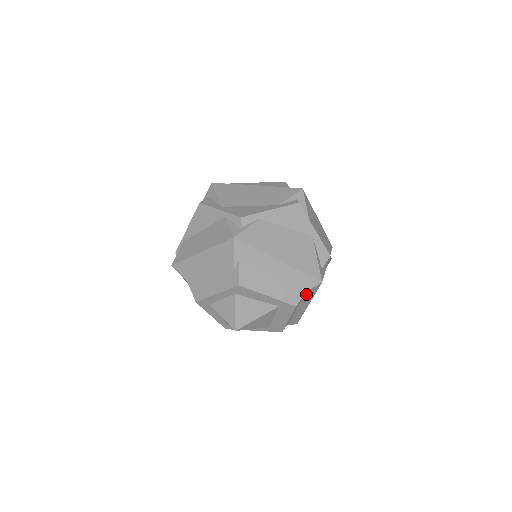
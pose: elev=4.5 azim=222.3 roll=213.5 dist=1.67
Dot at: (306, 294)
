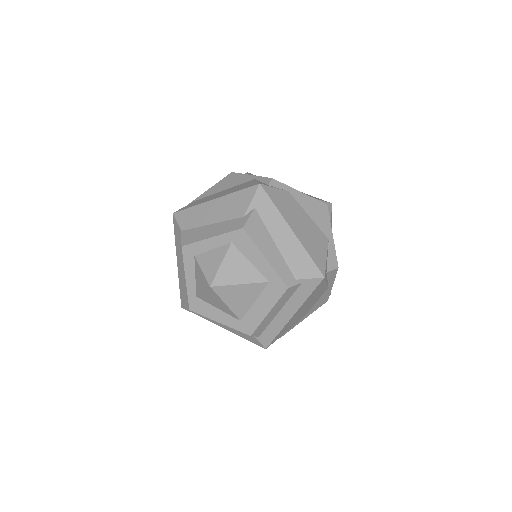
Dot at: (301, 286)
